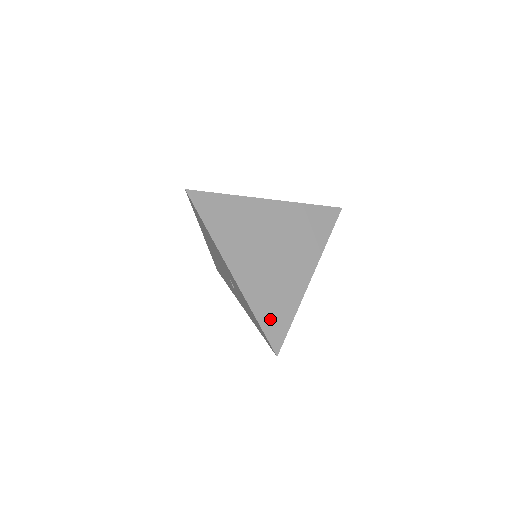
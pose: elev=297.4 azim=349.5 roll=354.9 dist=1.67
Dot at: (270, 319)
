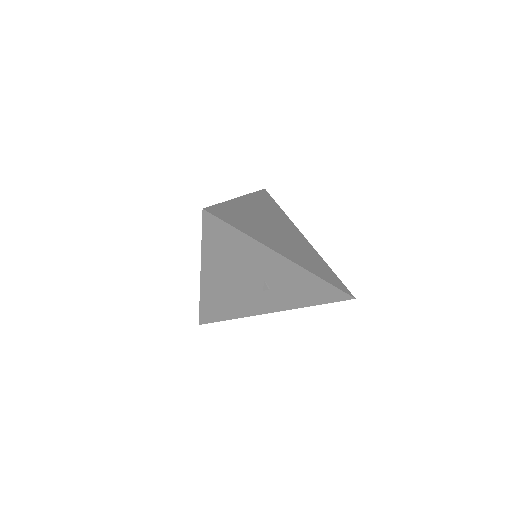
Dot at: (327, 276)
